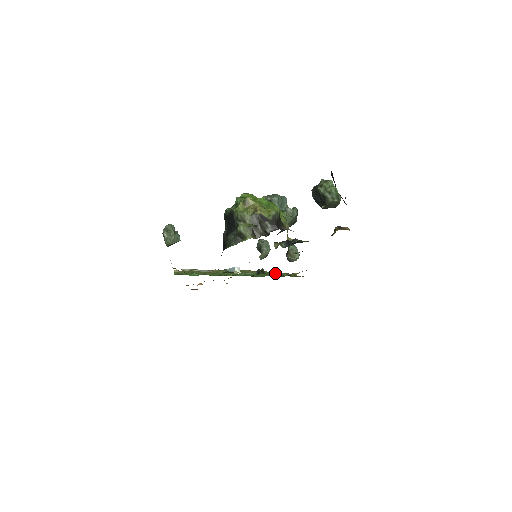
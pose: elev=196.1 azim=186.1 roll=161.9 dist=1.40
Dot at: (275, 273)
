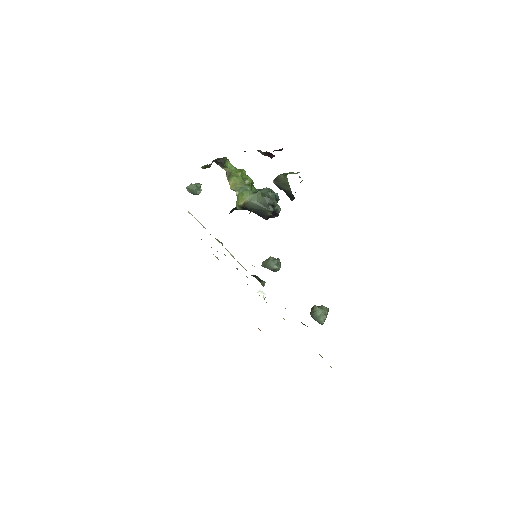
Dot at: occluded
